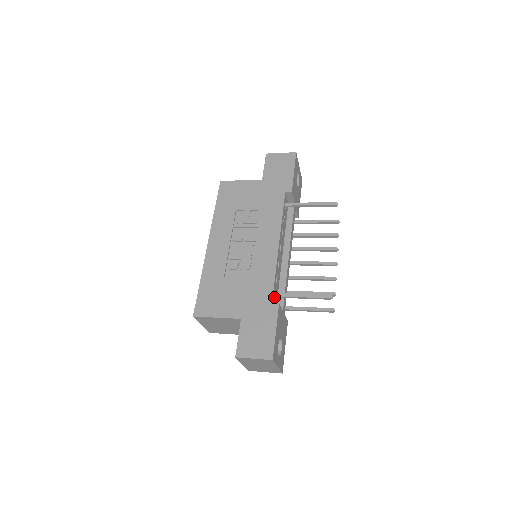
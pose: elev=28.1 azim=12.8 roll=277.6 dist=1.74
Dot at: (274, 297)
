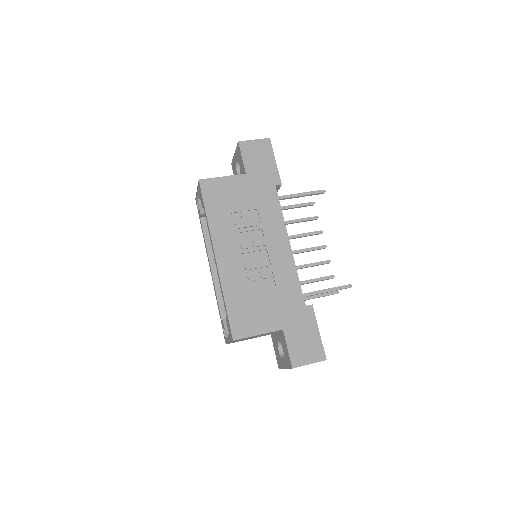
Dot at: occluded
